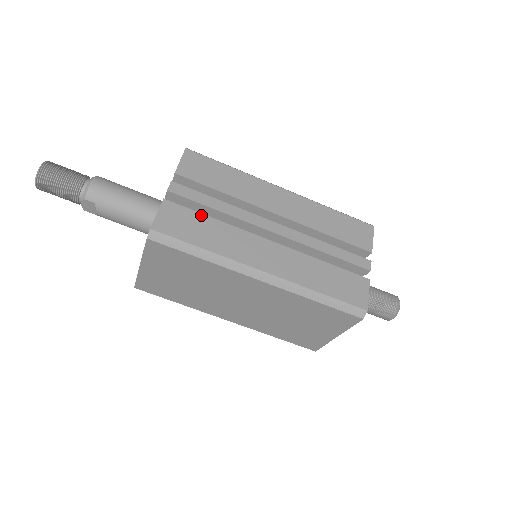
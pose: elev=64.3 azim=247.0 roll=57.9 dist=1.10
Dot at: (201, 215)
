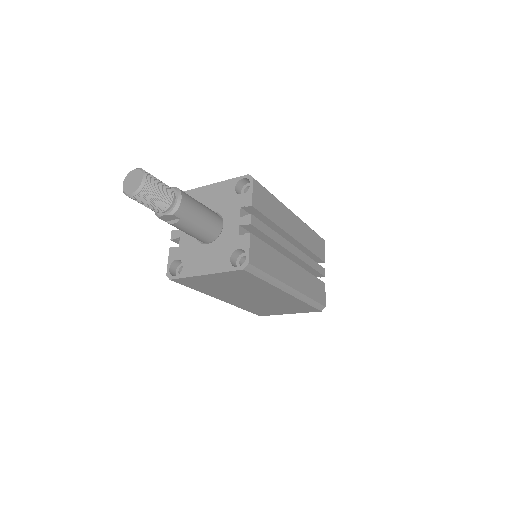
Dot at: (267, 245)
